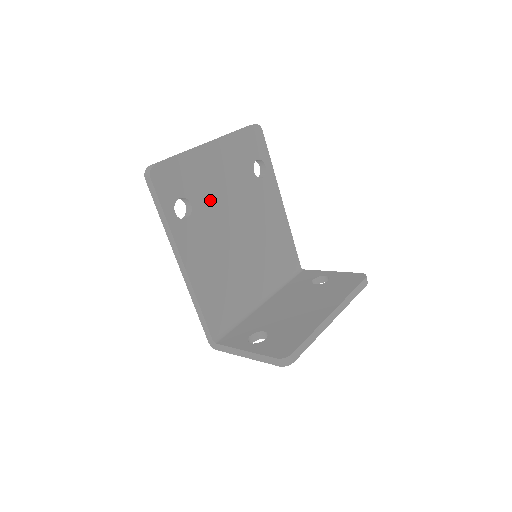
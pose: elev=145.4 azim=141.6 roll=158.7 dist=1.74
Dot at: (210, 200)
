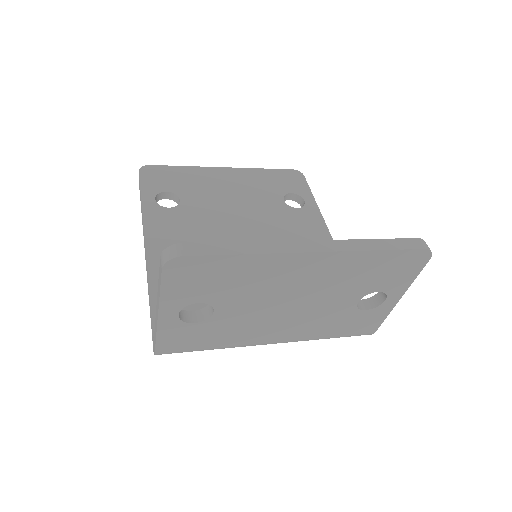
Dot at: (208, 204)
